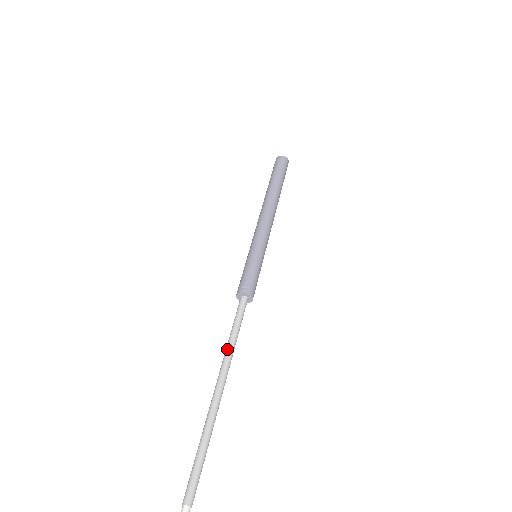
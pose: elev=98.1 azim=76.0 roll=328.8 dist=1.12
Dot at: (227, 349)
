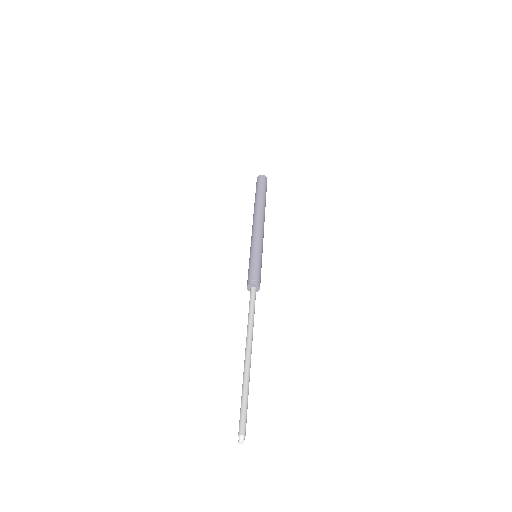
Dot at: (249, 326)
